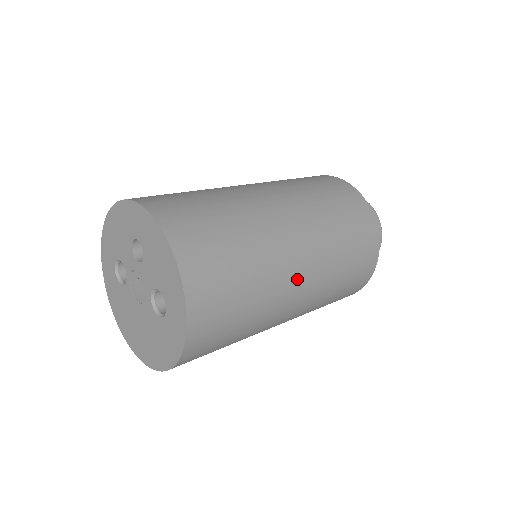
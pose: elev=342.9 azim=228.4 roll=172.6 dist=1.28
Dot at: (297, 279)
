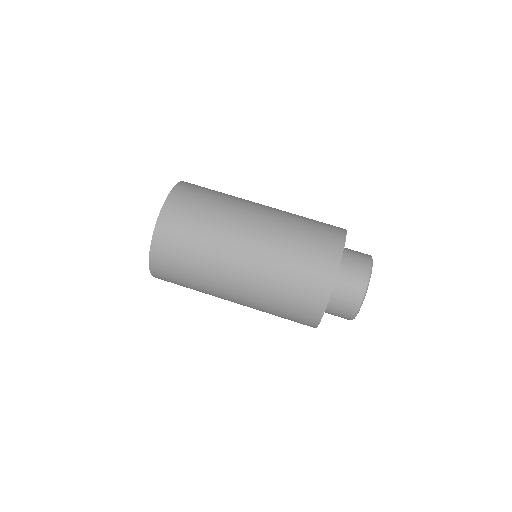
Dot at: occluded
